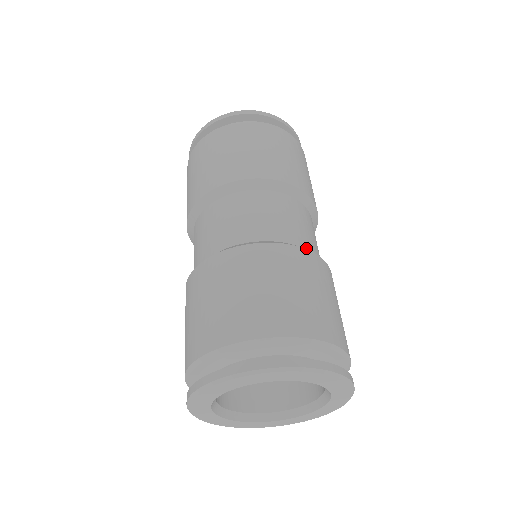
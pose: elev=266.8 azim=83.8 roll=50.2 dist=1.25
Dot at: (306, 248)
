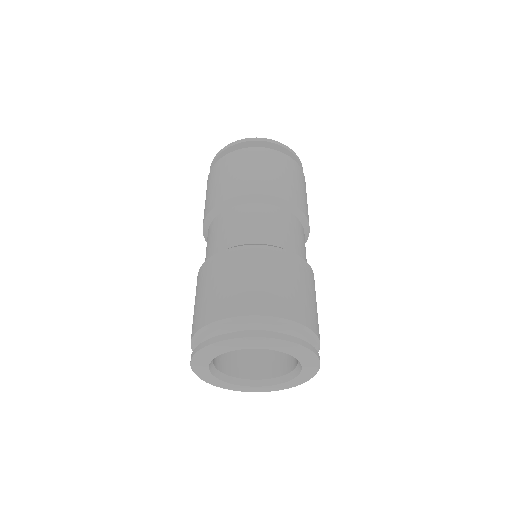
Dot at: occluded
